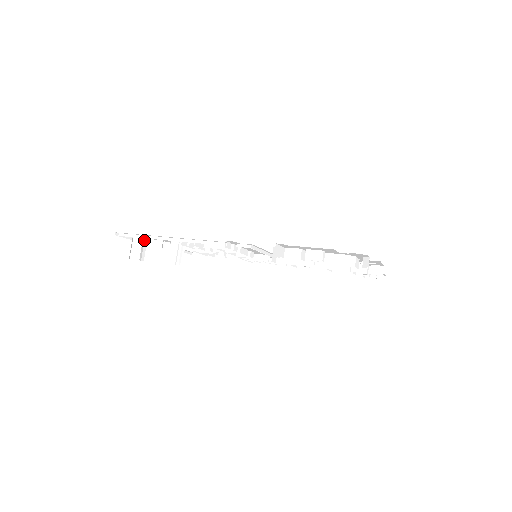
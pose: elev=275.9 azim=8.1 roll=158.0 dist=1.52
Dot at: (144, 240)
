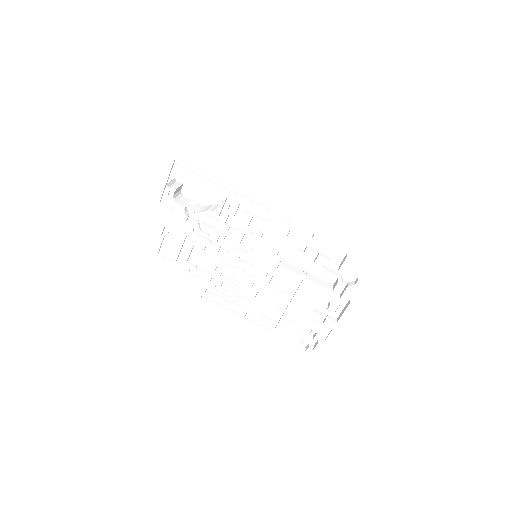
Dot at: (181, 186)
